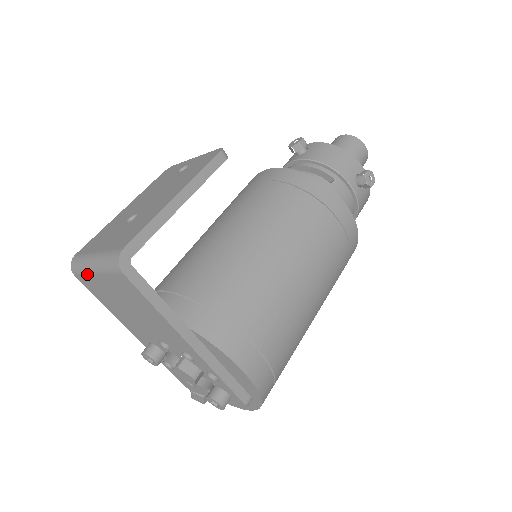
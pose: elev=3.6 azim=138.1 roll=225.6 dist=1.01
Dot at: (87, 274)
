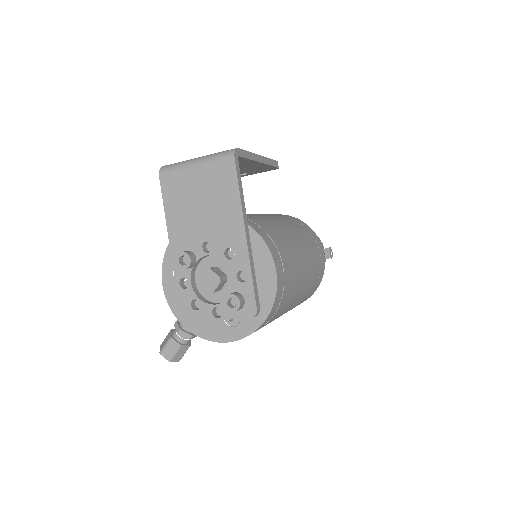
Dot at: (182, 170)
